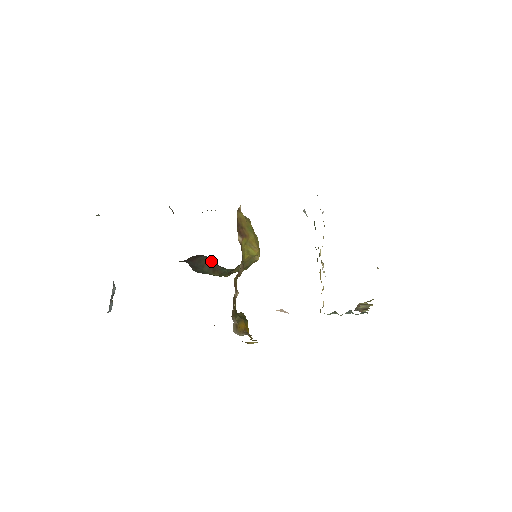
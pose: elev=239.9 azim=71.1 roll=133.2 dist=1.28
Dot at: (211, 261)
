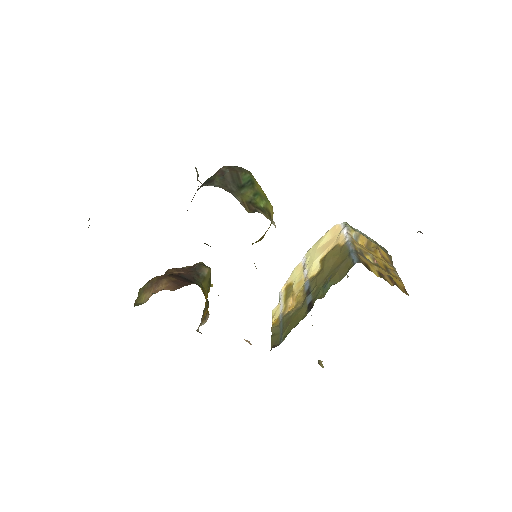
Dot at: occluded
